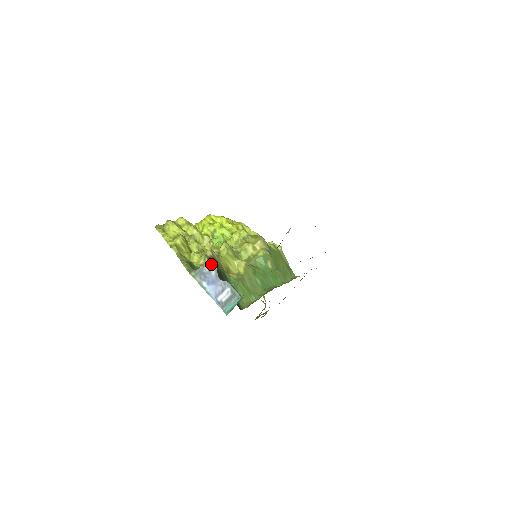
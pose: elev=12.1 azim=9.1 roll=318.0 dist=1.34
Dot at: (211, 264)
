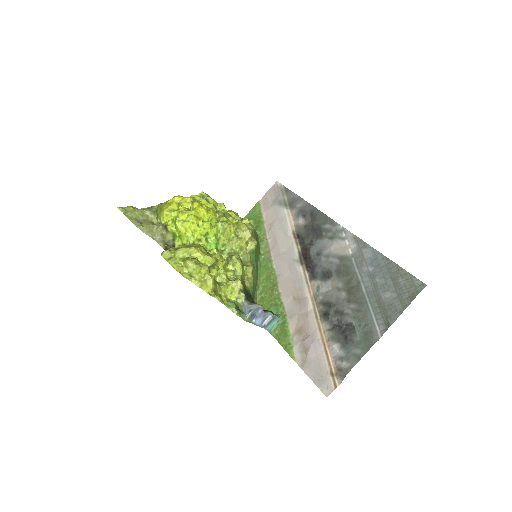
Dot at: (259, 307)
